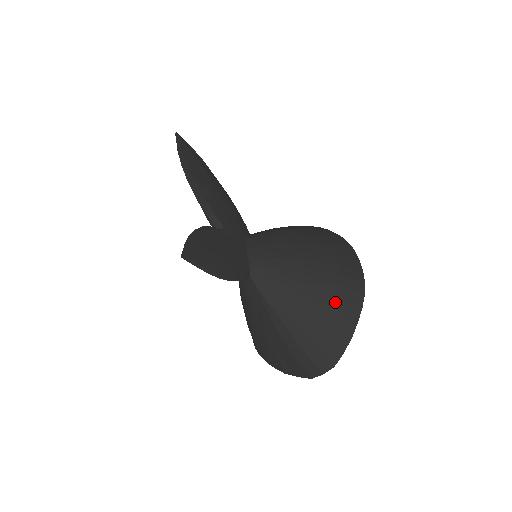
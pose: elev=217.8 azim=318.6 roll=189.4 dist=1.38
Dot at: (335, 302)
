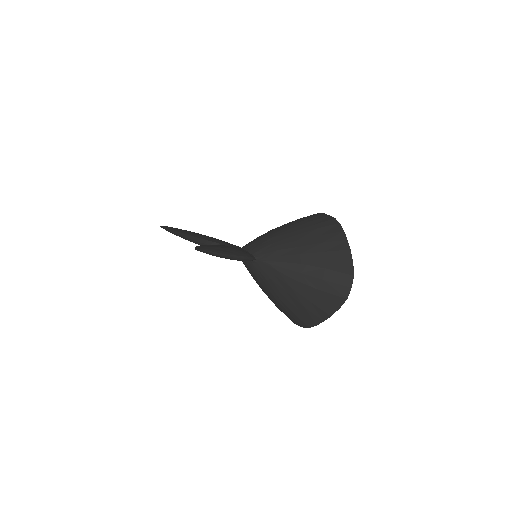
Dot at: (323, 238)
